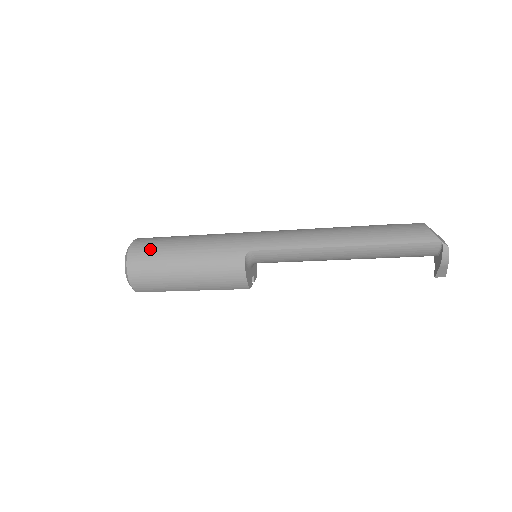
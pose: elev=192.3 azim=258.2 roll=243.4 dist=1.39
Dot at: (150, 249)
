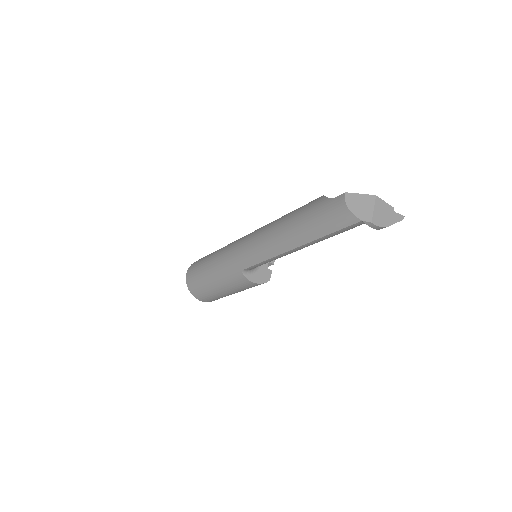
Dot at: (196, 283)
